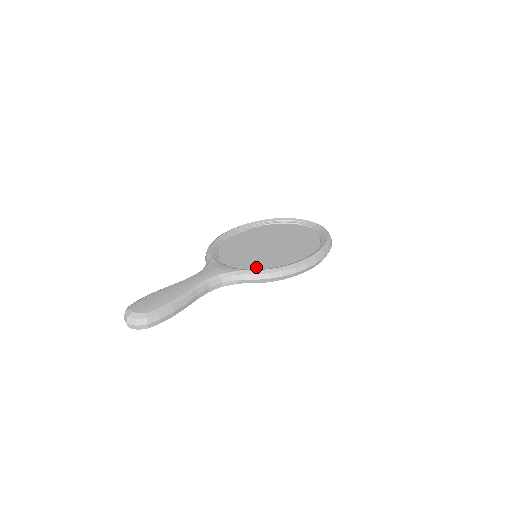
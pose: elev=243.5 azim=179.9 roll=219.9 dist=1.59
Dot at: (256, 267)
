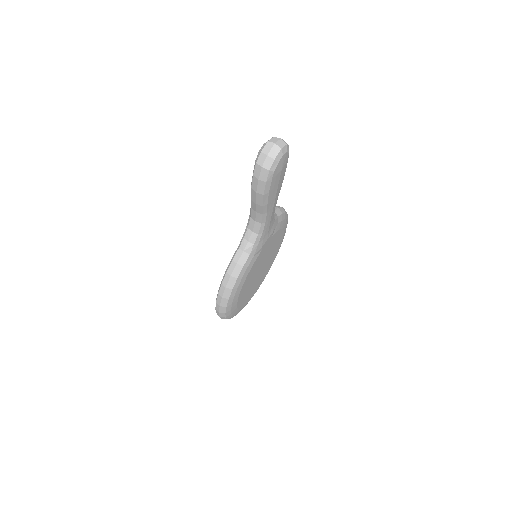
Dot at: occluded
